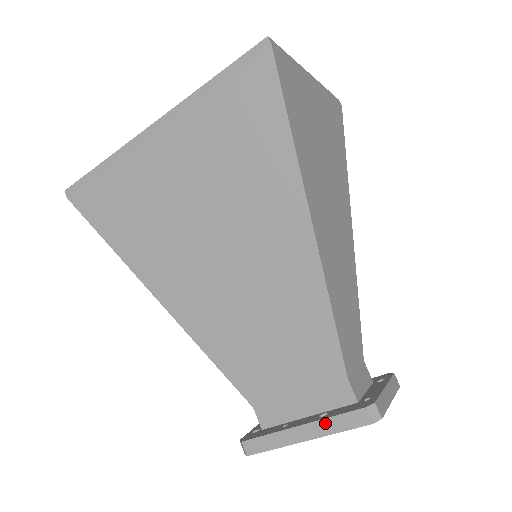
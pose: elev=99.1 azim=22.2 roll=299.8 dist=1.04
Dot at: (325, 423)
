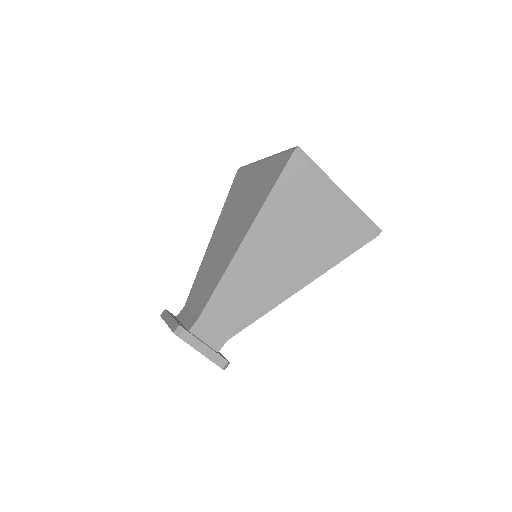
Dot at: (173, 321)
